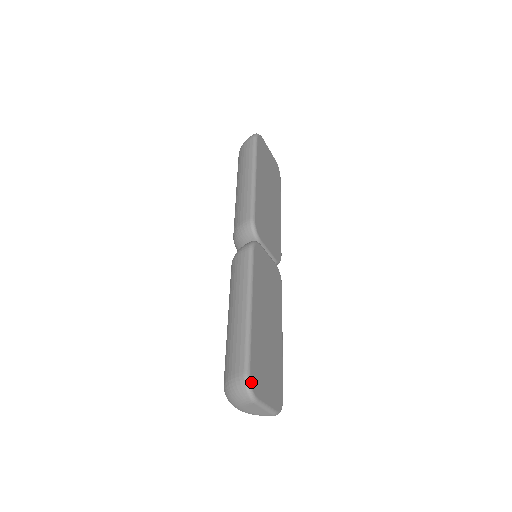
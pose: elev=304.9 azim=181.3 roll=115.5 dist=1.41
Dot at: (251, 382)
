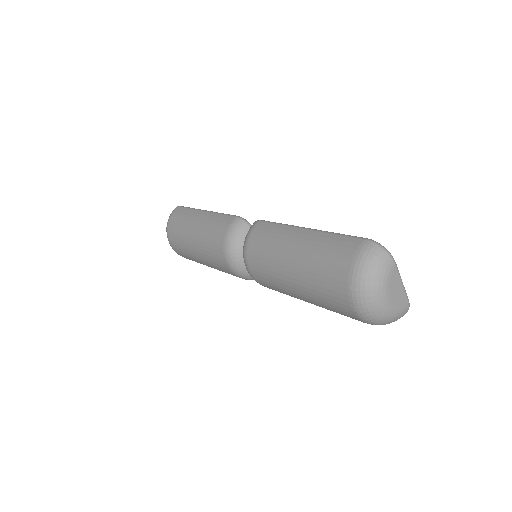
Dot at: (377, 244)
